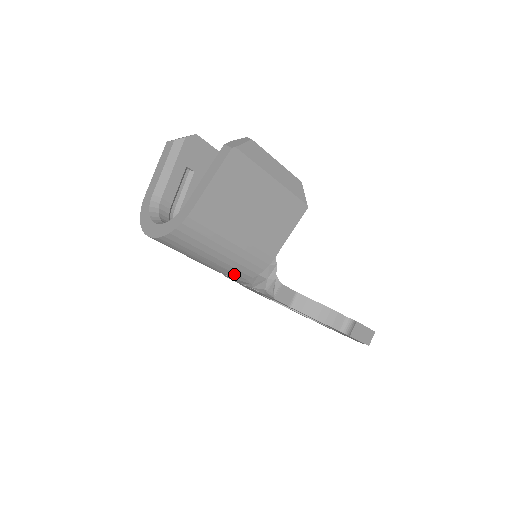
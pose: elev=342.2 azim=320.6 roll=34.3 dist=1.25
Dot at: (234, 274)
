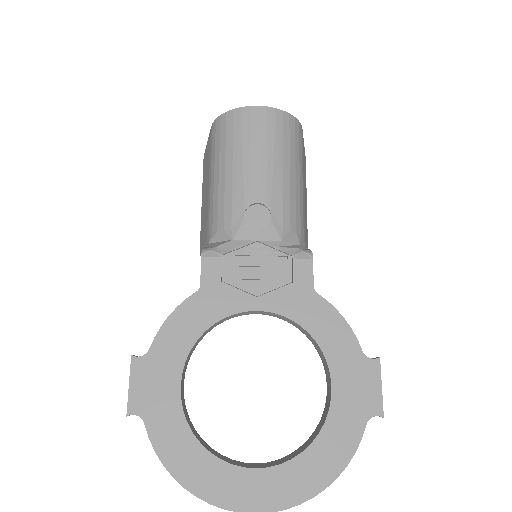
Dot at: (280, 208)
